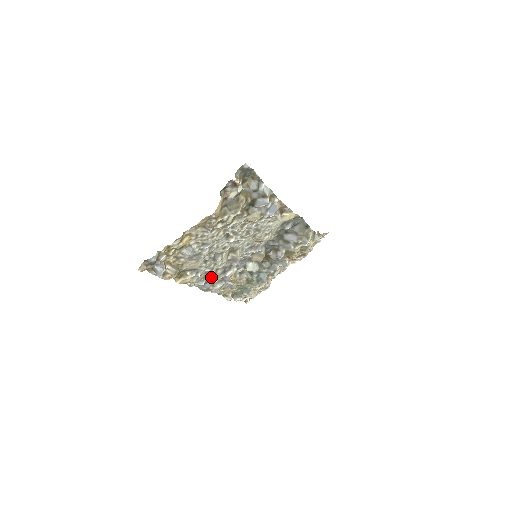
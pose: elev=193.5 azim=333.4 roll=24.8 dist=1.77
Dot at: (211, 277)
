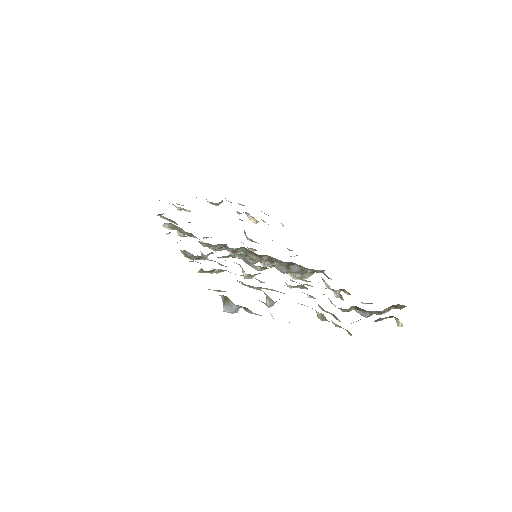
Dot at: occluded
